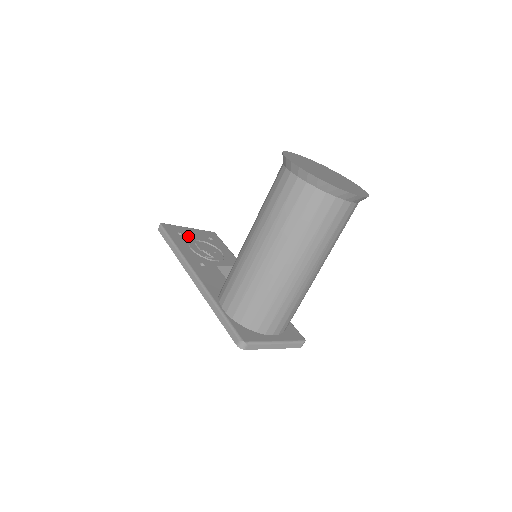
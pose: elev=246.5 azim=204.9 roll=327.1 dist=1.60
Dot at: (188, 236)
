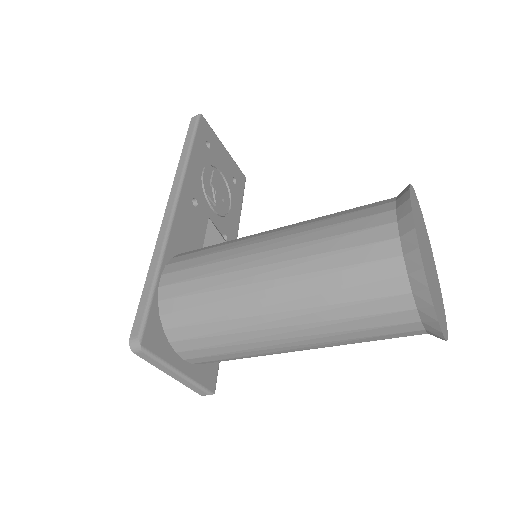
Dot at: (215, 156)
